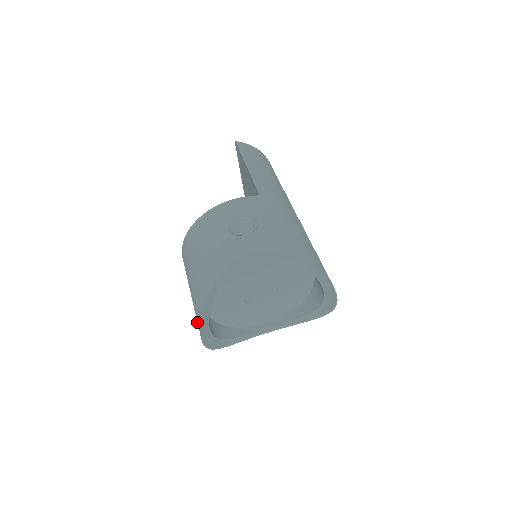
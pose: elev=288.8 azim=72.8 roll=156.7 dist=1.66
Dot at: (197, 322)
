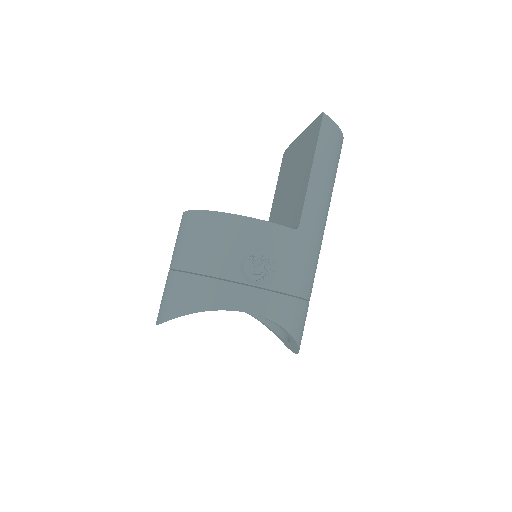
Dot at: (160, 306)
